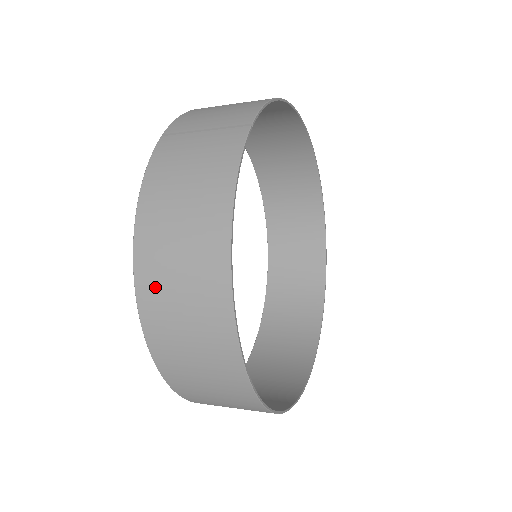
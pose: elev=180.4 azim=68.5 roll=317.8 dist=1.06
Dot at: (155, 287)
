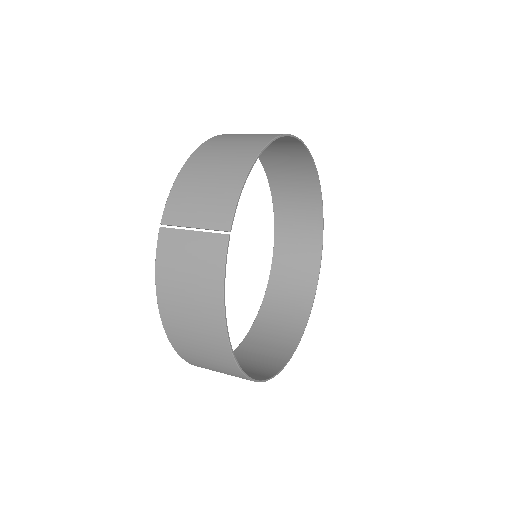
Dot at: (183, 344)
